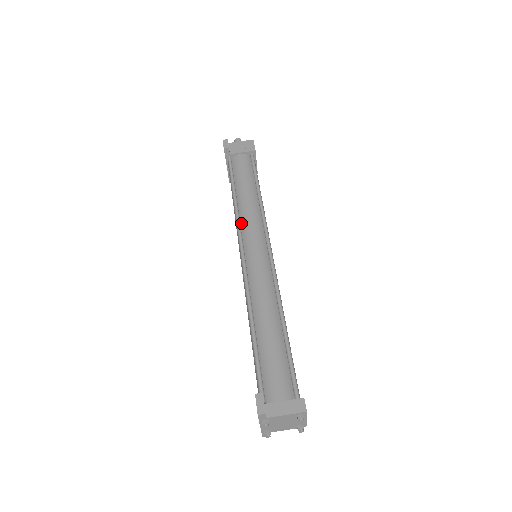
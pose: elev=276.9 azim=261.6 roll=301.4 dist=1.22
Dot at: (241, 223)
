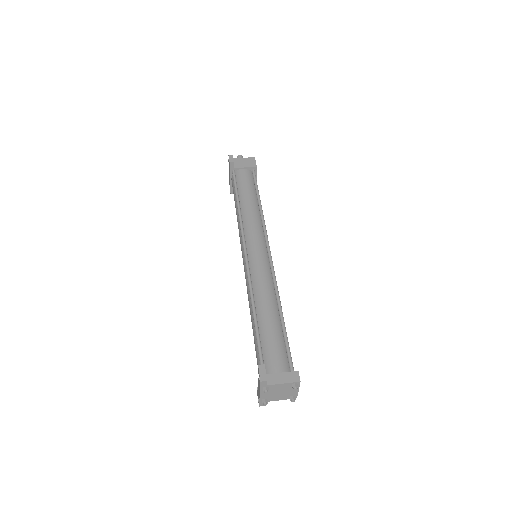
Dot at: (244, 227)
